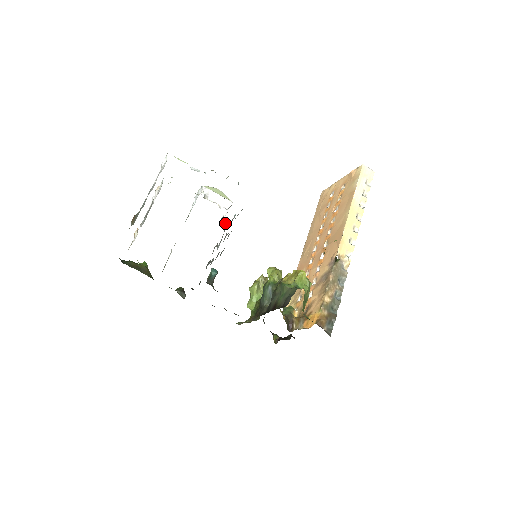
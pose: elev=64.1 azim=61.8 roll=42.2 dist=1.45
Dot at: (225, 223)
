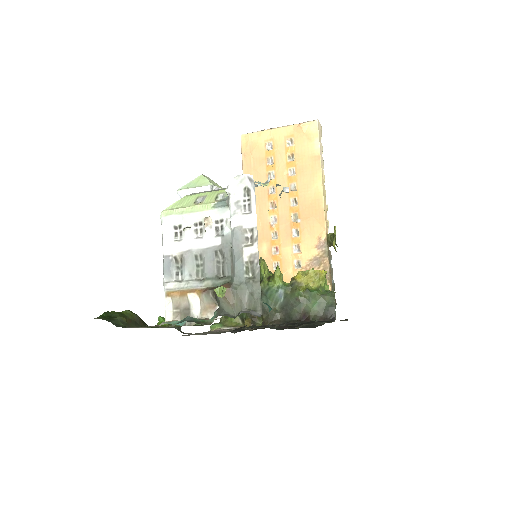
Dot at: occluded
